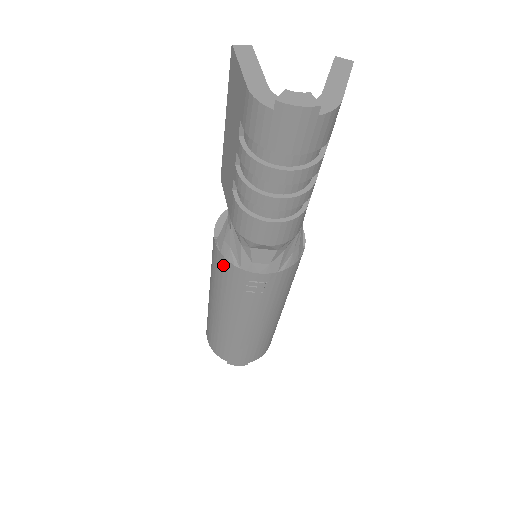
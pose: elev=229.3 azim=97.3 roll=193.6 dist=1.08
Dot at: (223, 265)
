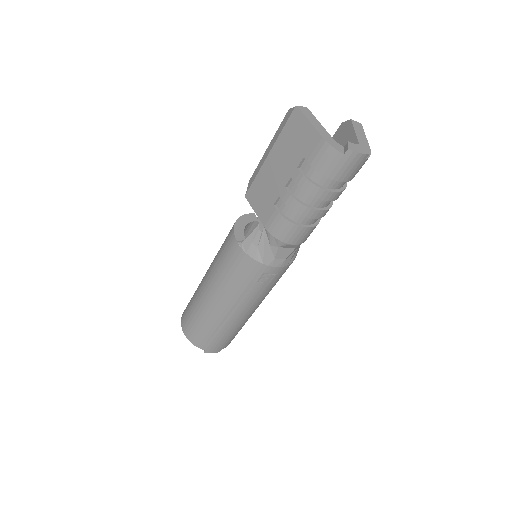
Dot at: (245, 263)
